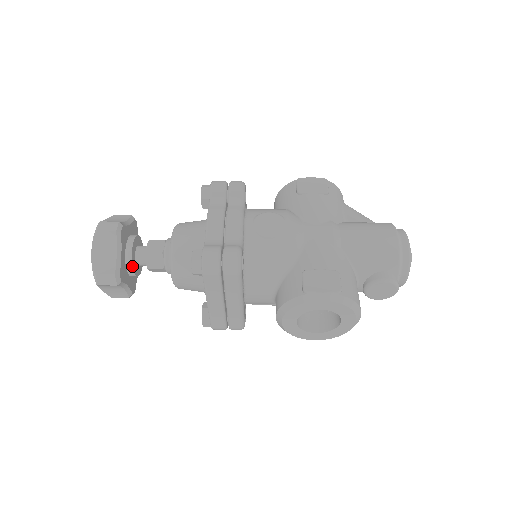
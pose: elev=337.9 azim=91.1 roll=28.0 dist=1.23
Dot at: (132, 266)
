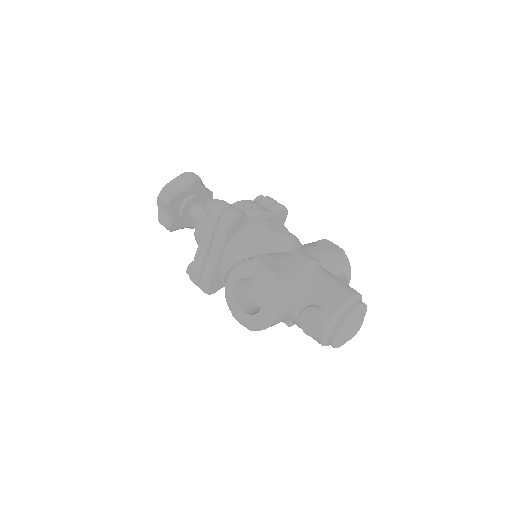
Dot at: (184, 206)
